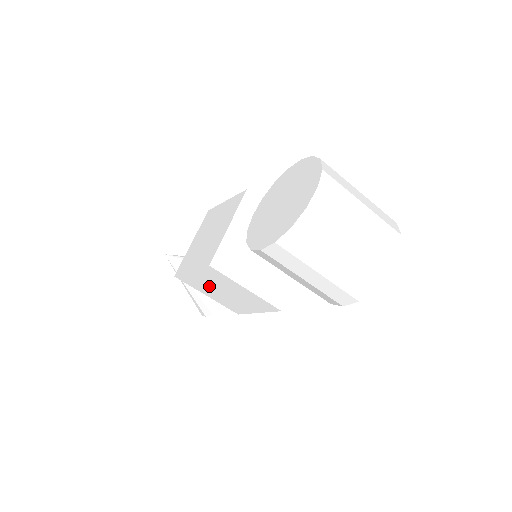
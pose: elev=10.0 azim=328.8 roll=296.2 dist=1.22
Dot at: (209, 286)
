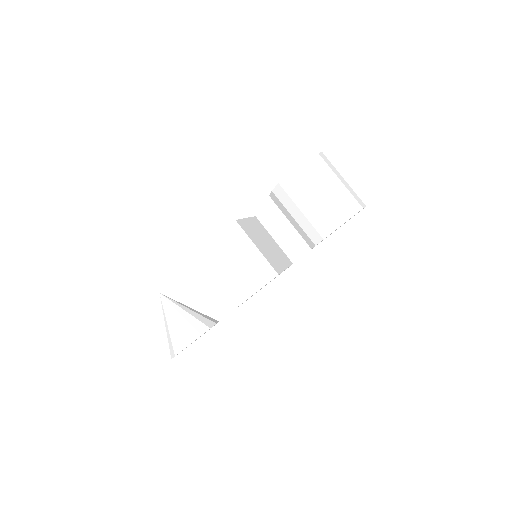
Dot at: (219, 263)
